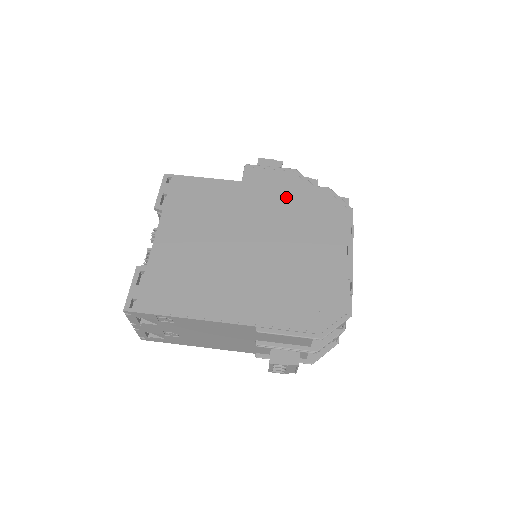
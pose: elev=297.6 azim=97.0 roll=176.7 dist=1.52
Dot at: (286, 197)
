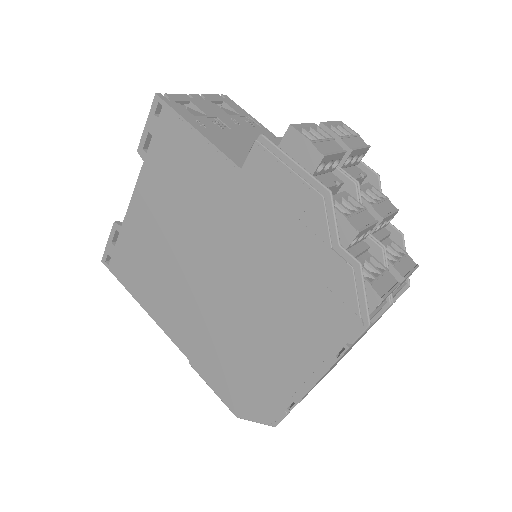
Dot at: (285, 238)
